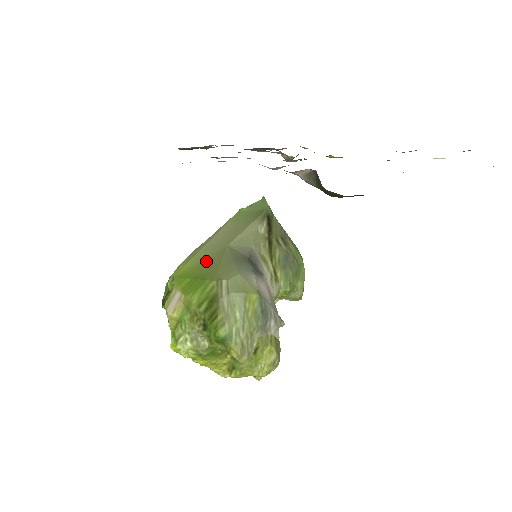
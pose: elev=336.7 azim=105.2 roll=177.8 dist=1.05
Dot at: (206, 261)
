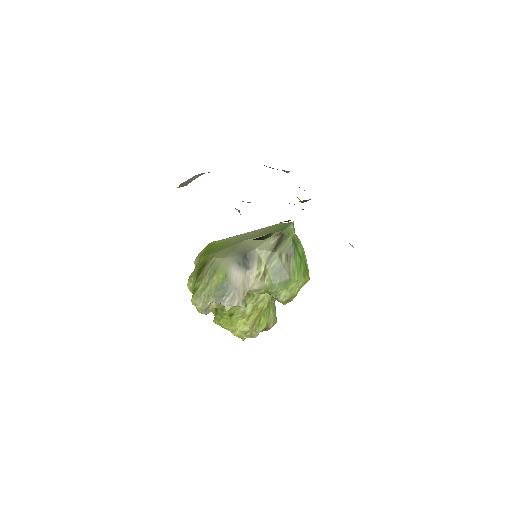
Dot at: (227, 243)
